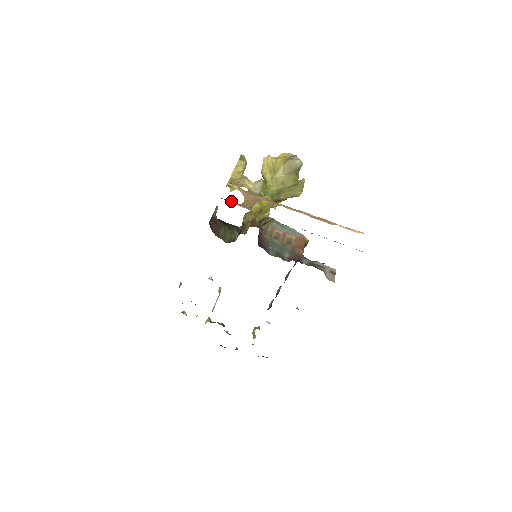
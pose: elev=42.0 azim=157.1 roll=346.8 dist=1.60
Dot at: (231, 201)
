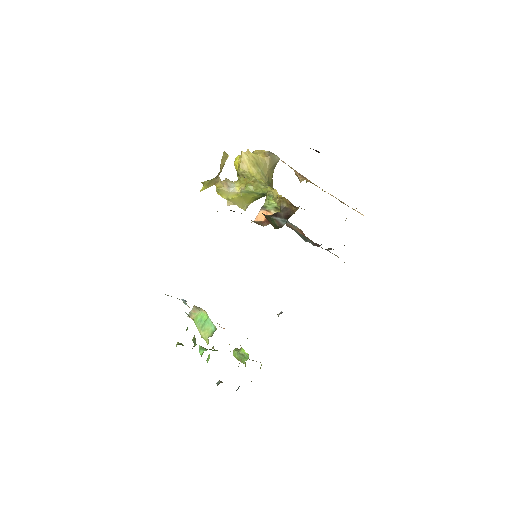
Dot at: occluded
